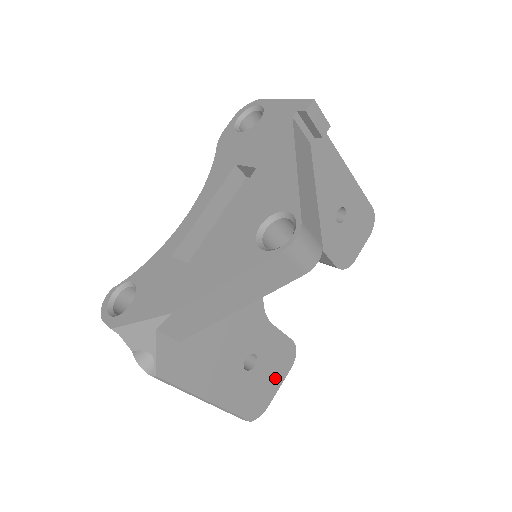
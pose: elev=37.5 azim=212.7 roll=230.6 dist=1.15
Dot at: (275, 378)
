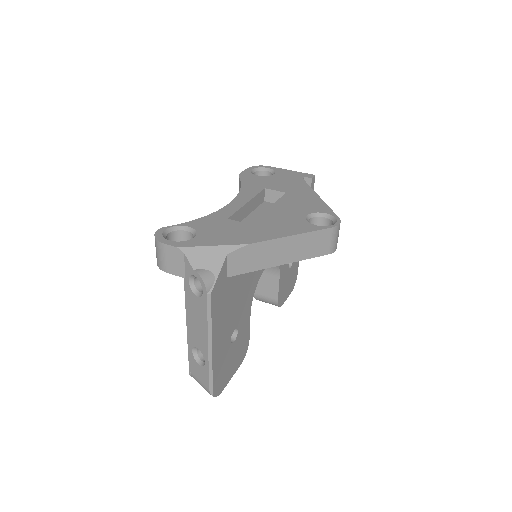
Dot at: (234, 366)
